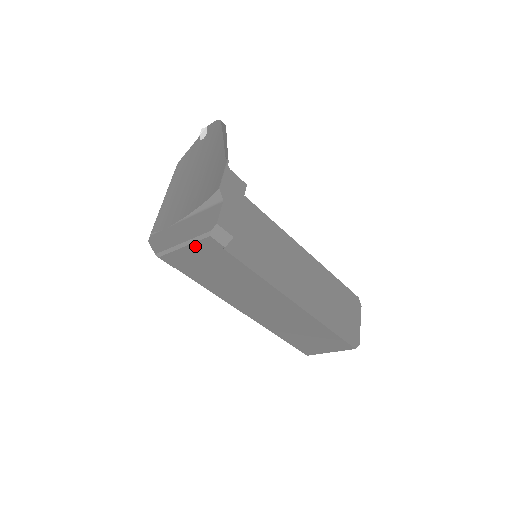
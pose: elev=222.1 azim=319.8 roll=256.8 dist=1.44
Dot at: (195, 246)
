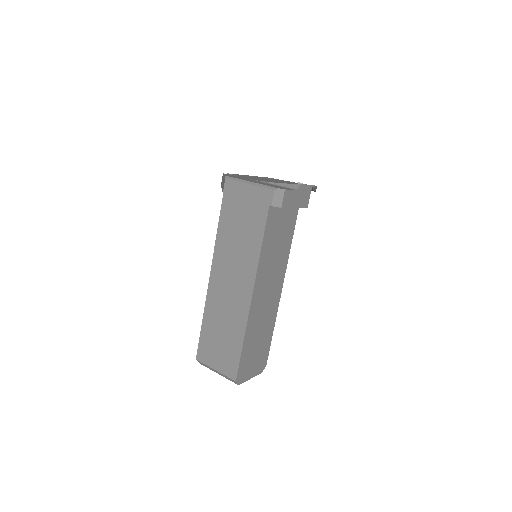
Dot at: (257, 189)
